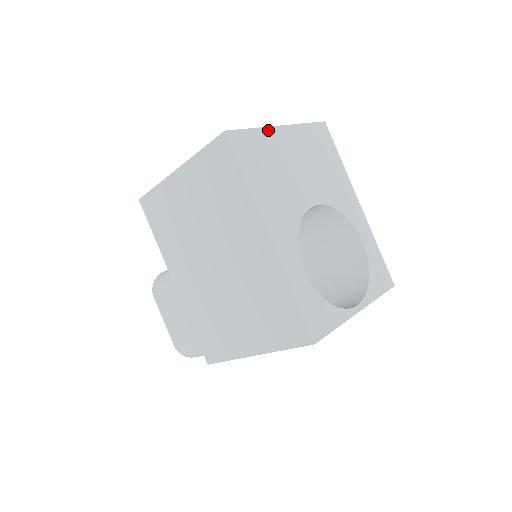
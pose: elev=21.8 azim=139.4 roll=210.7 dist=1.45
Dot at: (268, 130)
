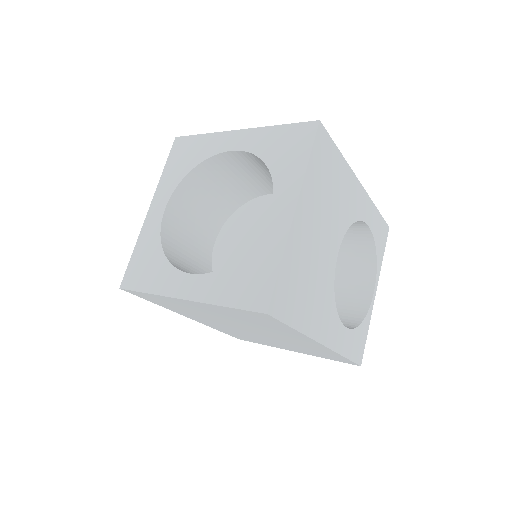
Dot at: (290, 240)
